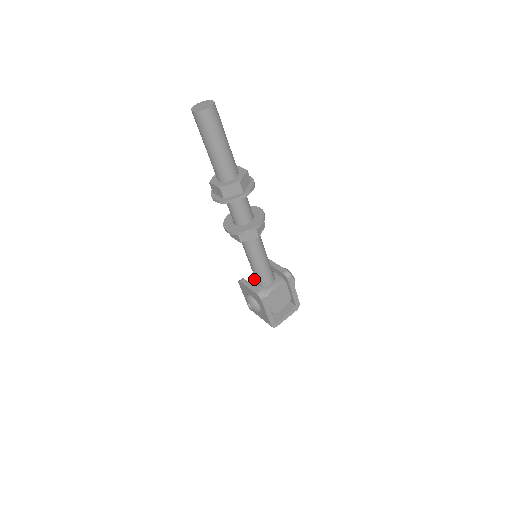
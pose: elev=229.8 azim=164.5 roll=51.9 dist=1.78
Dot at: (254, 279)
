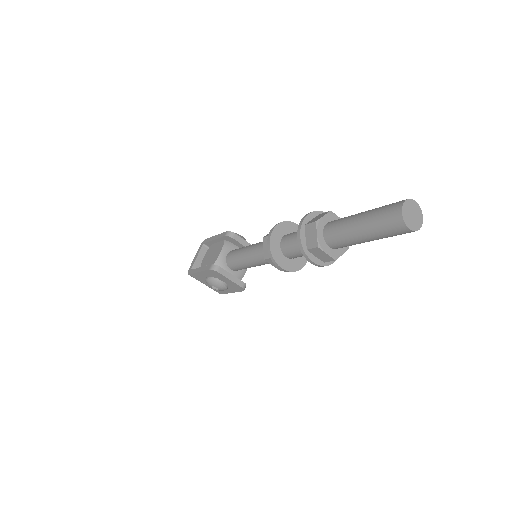
Dot at: (222, 260)
